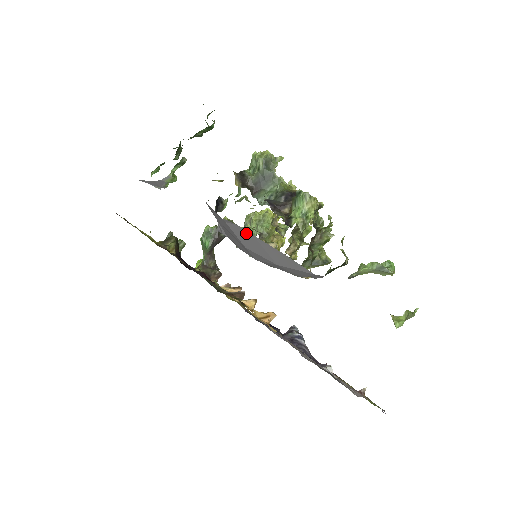
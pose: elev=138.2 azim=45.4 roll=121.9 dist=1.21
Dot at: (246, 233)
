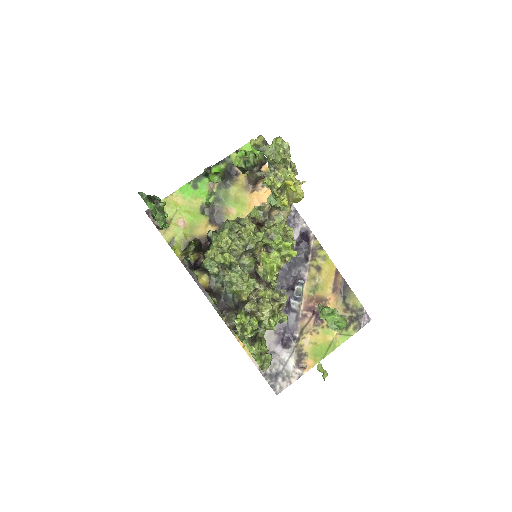
Dot at: occluded
